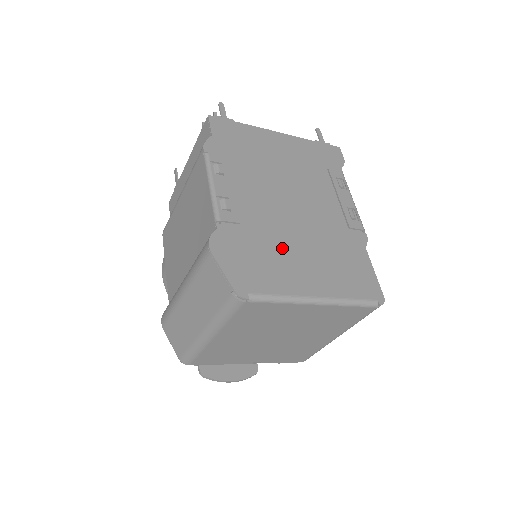
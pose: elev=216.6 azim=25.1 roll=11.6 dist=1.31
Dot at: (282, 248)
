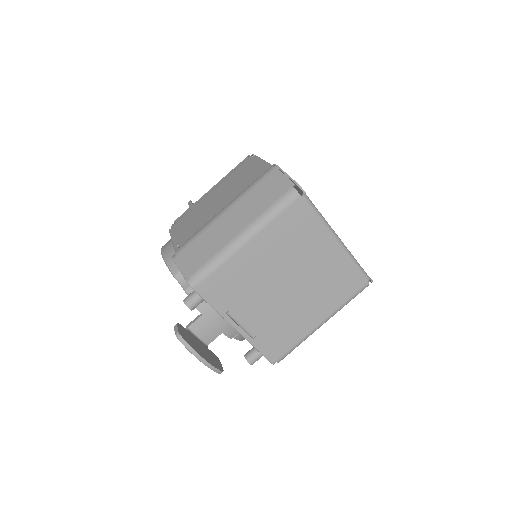
Dot at: occluded
